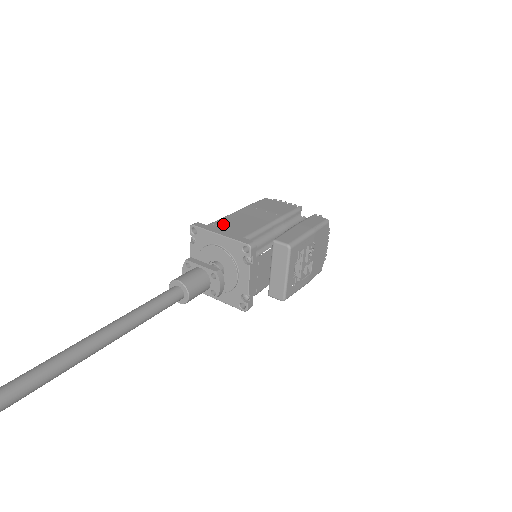
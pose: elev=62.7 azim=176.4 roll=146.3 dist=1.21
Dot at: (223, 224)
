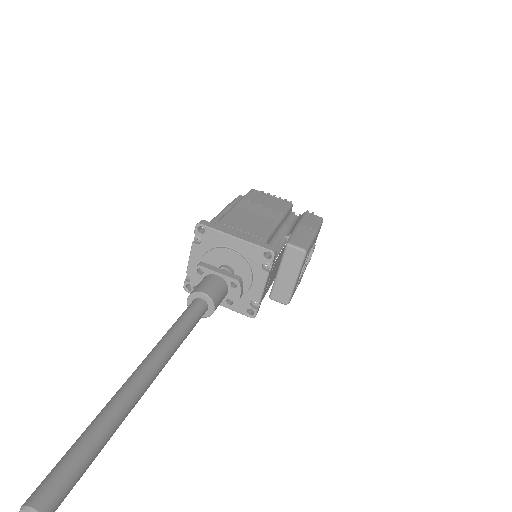
Dot at: (232, 223)
